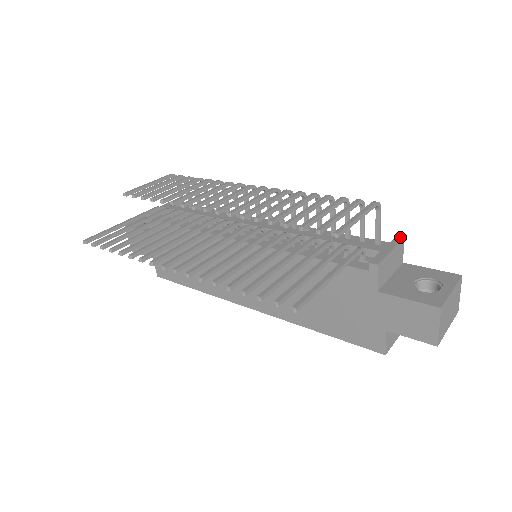
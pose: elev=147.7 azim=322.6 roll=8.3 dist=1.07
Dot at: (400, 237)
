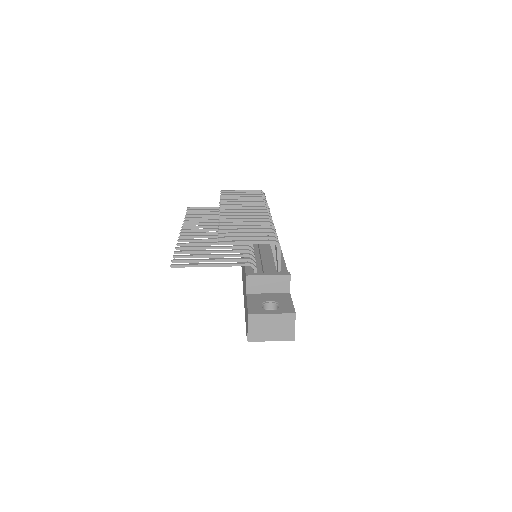
Dot at: (289, 273)
